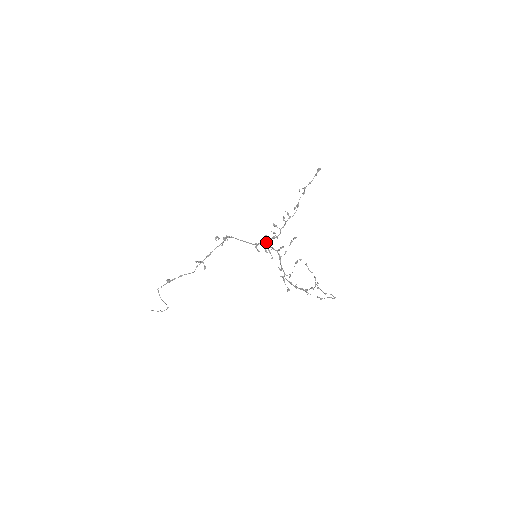
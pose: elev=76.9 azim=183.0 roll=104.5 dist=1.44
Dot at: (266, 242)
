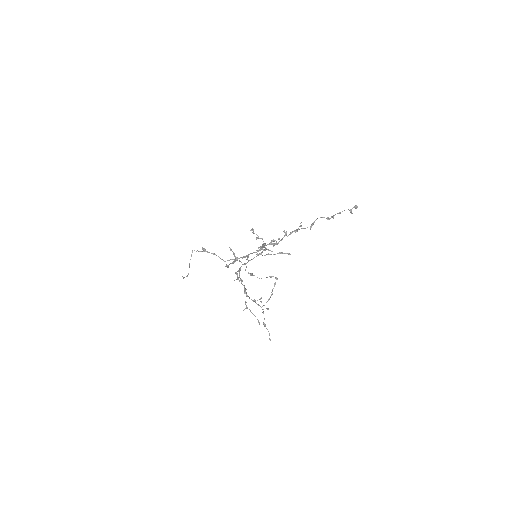
Dot at: (269, 244)
